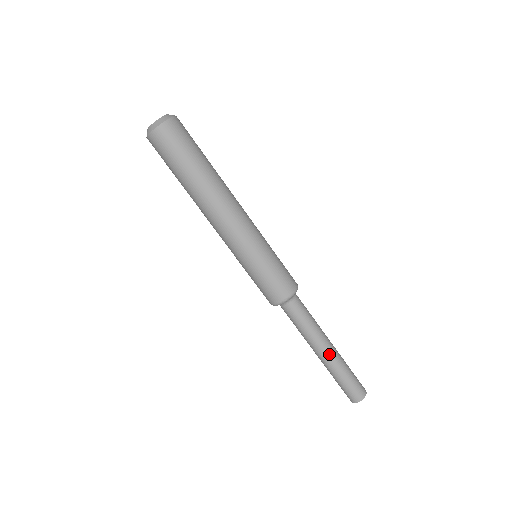
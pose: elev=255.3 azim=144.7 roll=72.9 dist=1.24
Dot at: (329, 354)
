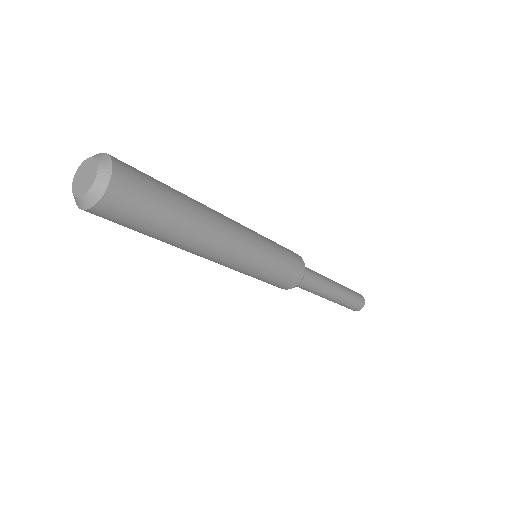
Dot at: (329, 299)
